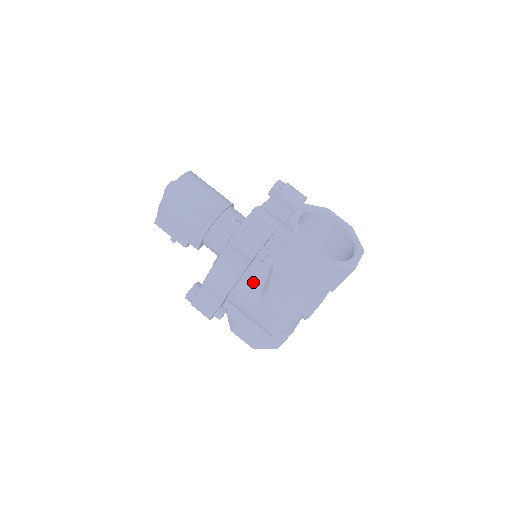
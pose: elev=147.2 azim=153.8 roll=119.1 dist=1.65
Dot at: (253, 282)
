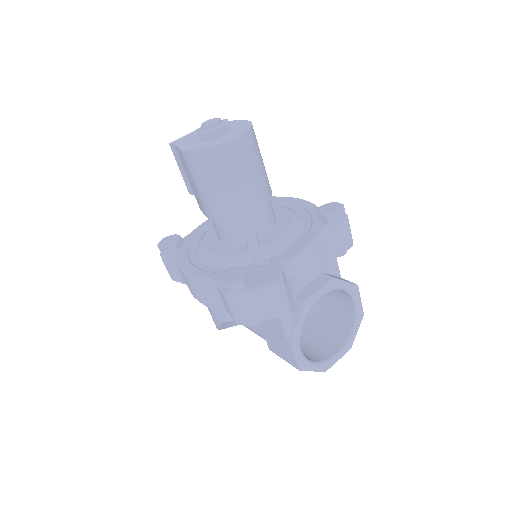
Dot at: (226, 312)
